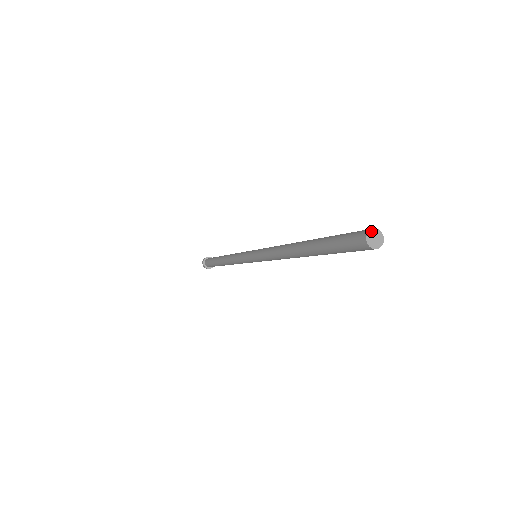
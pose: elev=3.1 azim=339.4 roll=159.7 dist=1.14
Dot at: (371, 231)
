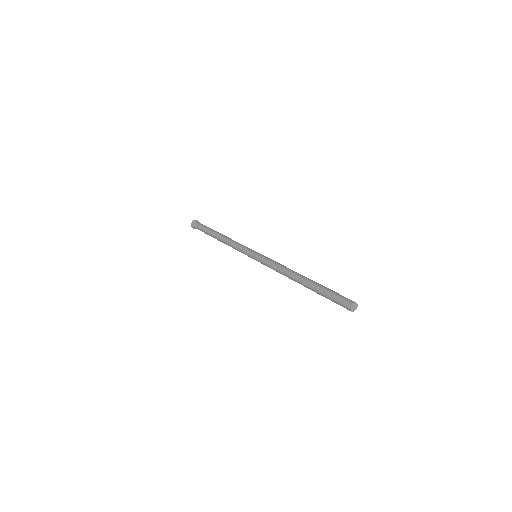
Dot at: (351, 308)
